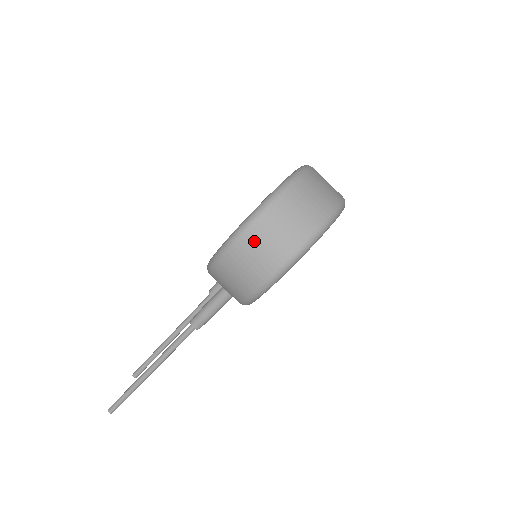
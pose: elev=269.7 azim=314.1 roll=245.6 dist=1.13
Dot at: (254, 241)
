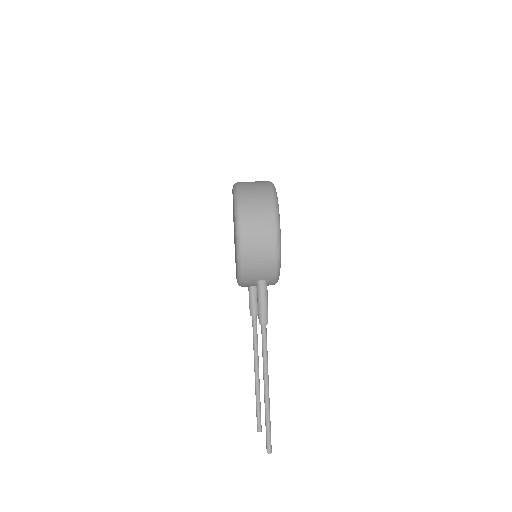
Dot at: (250, 226)
